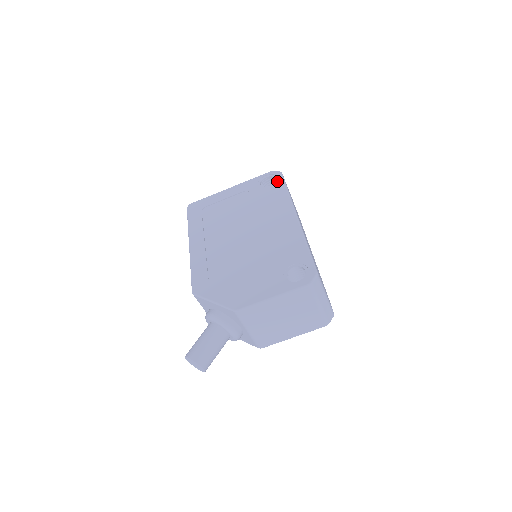
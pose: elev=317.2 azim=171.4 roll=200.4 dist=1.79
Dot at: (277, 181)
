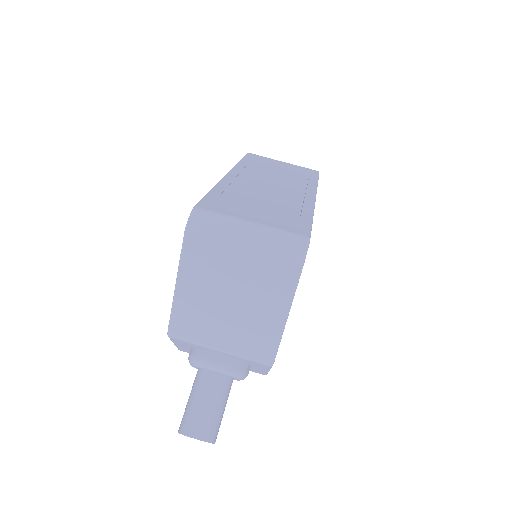
Dot at: occluded
